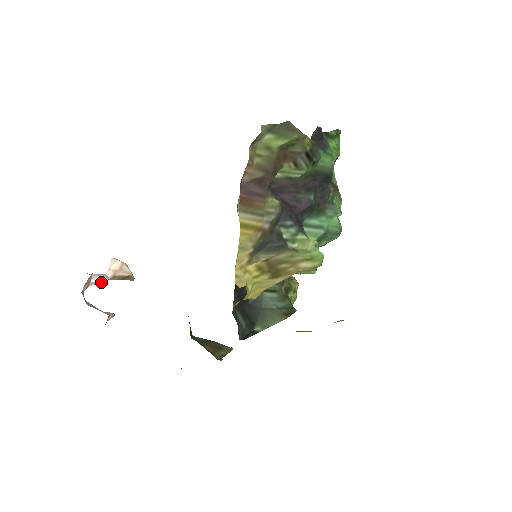
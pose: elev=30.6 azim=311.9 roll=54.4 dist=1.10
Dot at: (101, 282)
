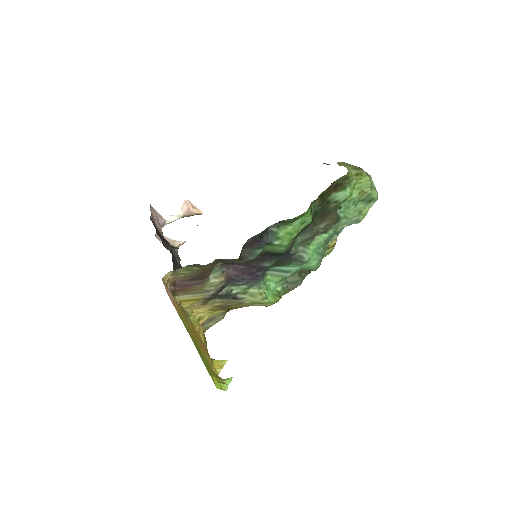
Dot at: occluded
